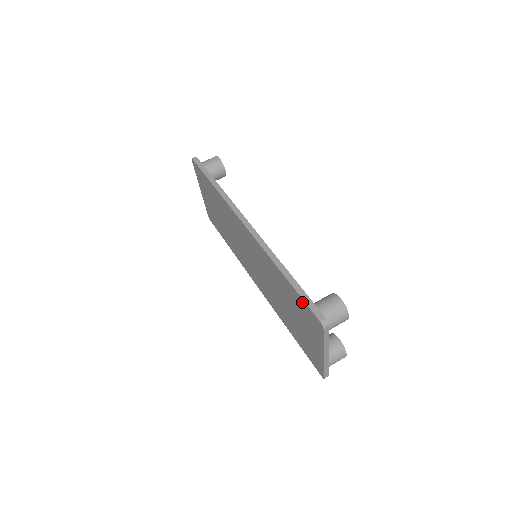
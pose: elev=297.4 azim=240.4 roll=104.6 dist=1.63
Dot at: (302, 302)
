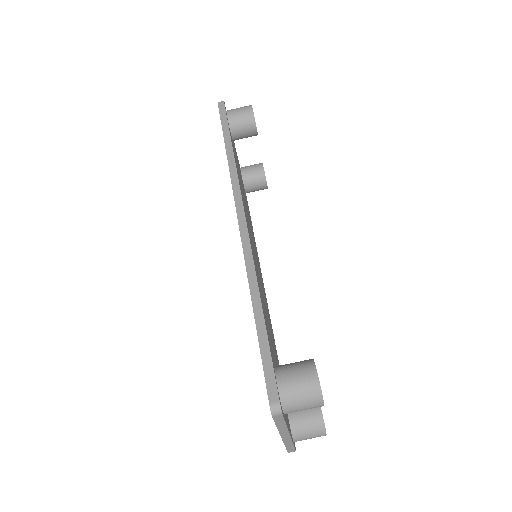
Dot at: occluded
